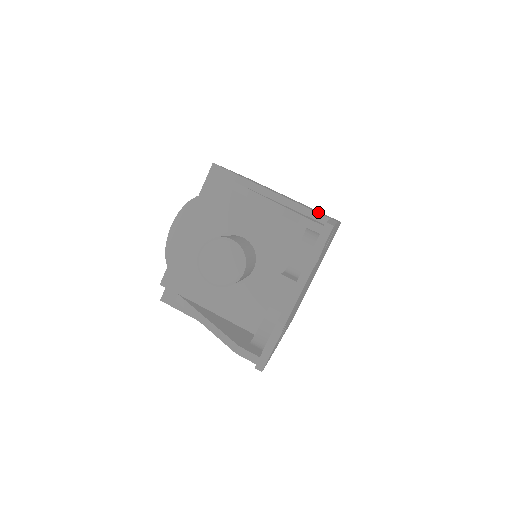
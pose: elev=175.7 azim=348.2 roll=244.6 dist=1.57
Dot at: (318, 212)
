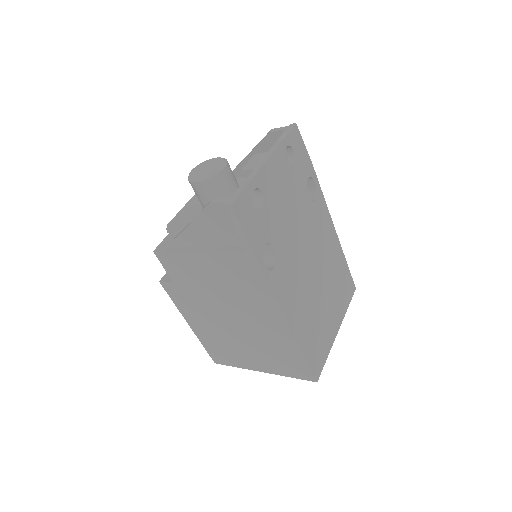
Dot at: occluded
